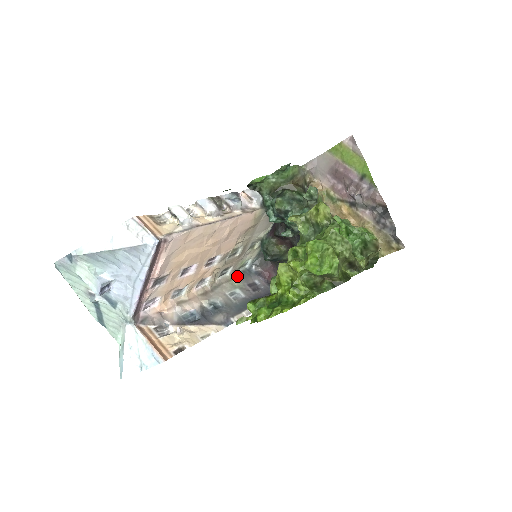
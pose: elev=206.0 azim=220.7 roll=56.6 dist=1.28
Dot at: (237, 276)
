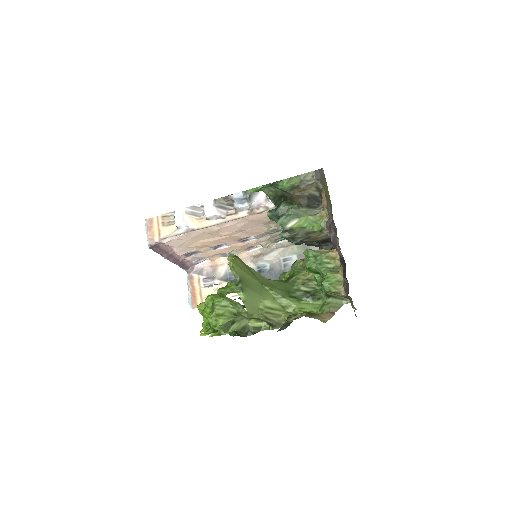
Dot at: occluded
